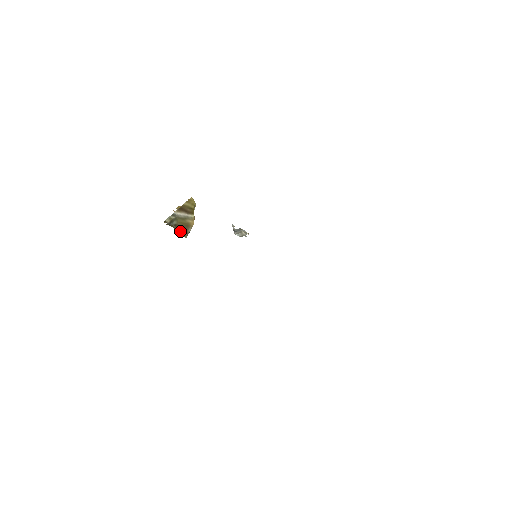
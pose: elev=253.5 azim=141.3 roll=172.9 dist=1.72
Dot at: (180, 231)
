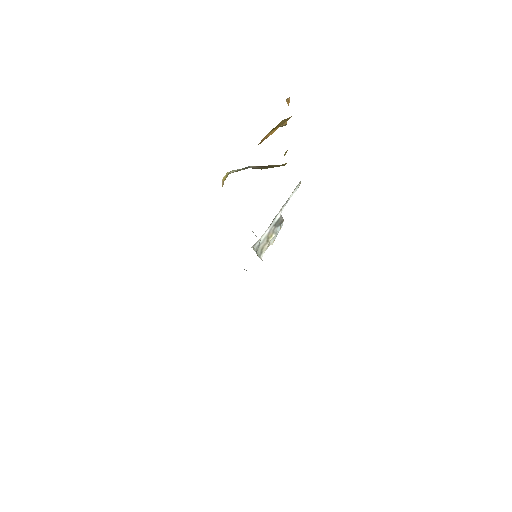
Dot at: occluded
